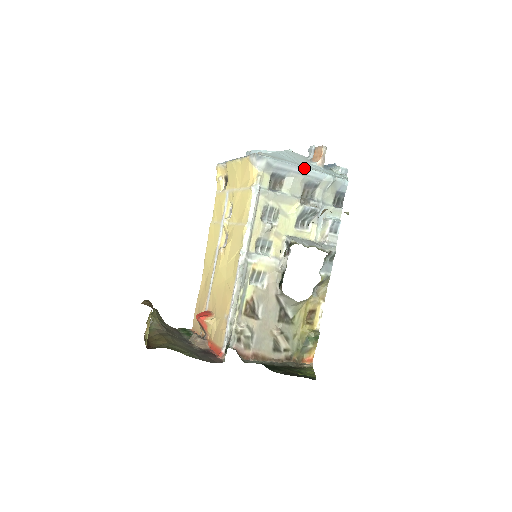
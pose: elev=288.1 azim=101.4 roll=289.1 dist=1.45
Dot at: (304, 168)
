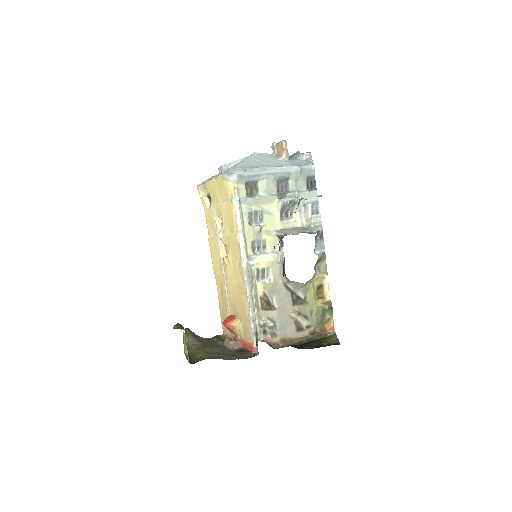
Dot at: (271, 168)
